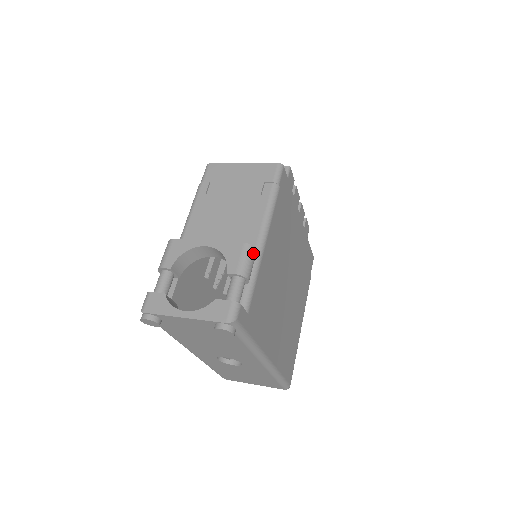
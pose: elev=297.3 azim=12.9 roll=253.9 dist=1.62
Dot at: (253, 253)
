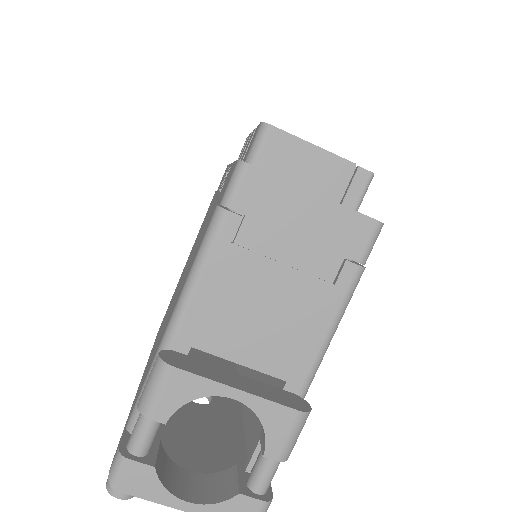
Dot at: occluded
